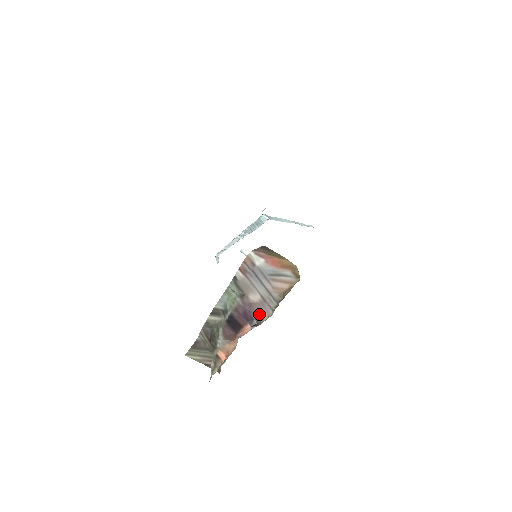
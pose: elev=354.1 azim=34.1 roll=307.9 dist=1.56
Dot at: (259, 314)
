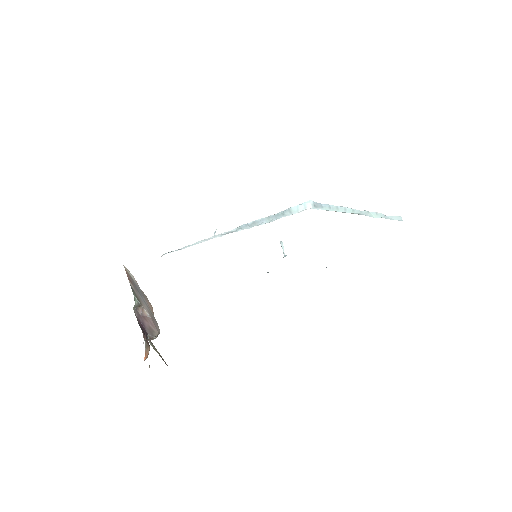
Dot at: (153, 329)
